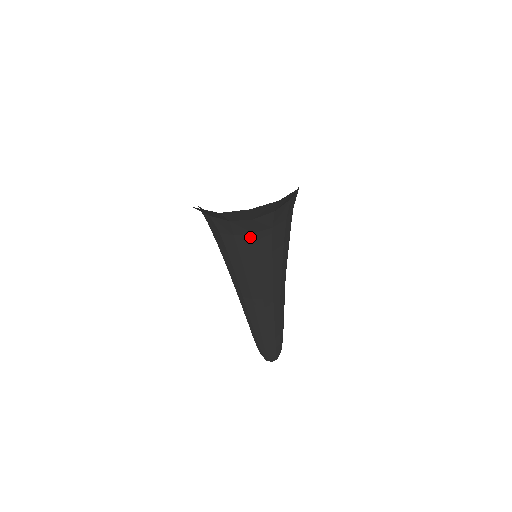
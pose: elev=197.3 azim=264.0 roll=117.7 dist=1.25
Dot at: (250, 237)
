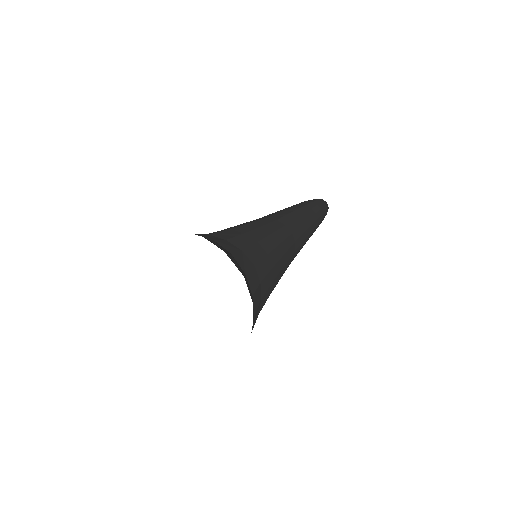
Dot at: occluded
